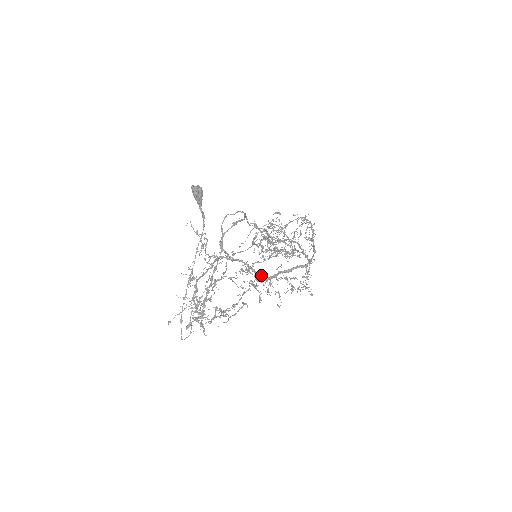
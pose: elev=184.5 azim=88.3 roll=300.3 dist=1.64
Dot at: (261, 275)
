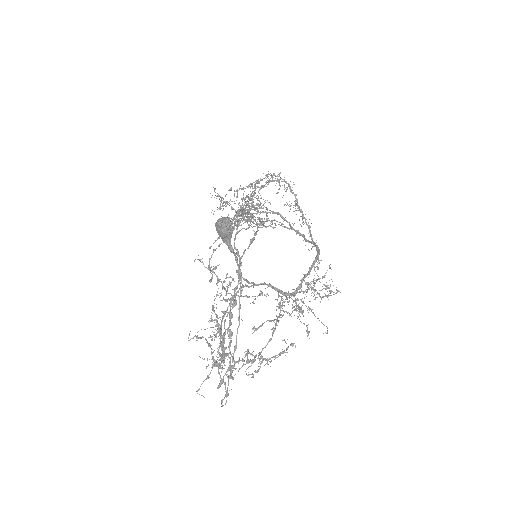
Dot at: (289, 294)
